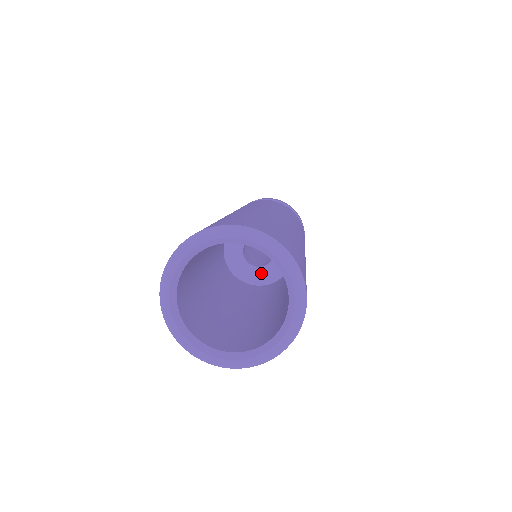
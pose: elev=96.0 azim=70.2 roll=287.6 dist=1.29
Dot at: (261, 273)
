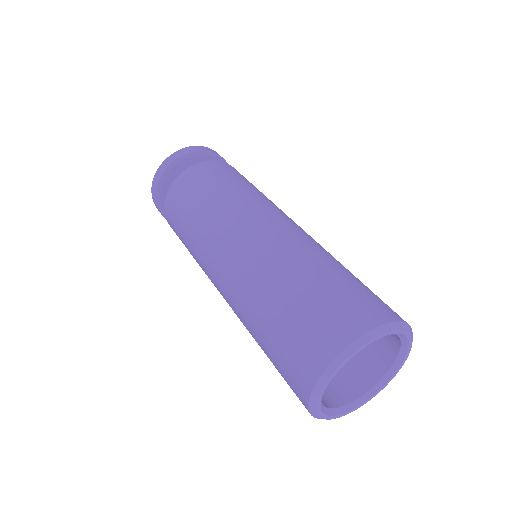
Dot at: occluded
